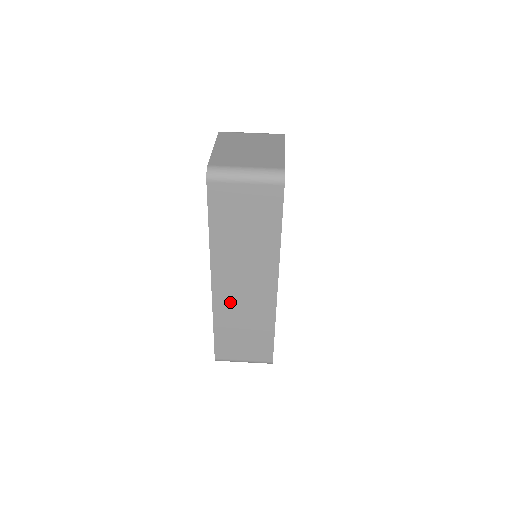
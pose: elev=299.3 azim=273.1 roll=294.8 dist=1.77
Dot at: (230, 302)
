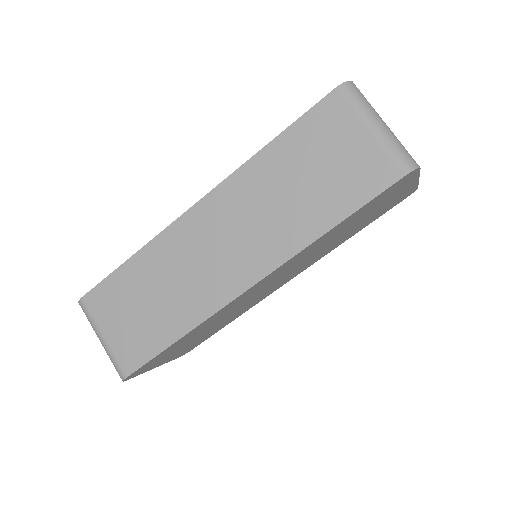
Dot at: (184, 247)
